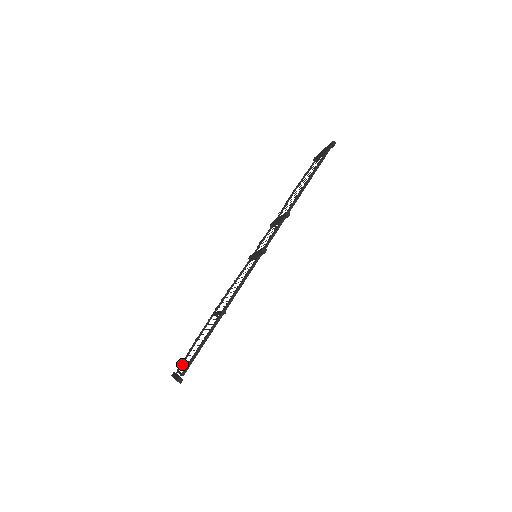
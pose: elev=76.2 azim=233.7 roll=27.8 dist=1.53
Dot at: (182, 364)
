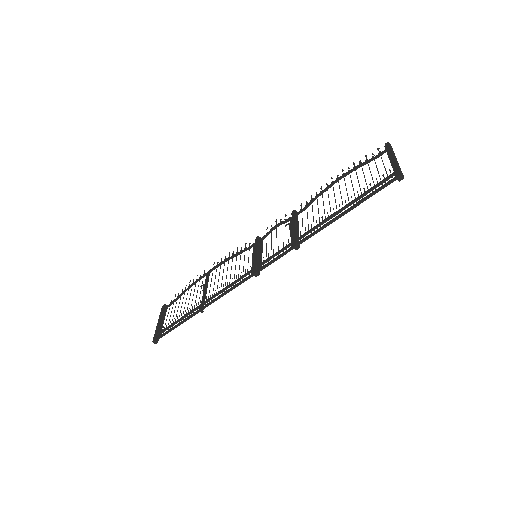
Dot at: (171, 304)
